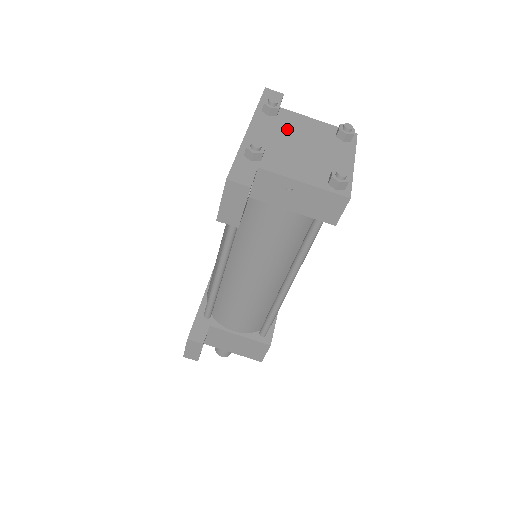
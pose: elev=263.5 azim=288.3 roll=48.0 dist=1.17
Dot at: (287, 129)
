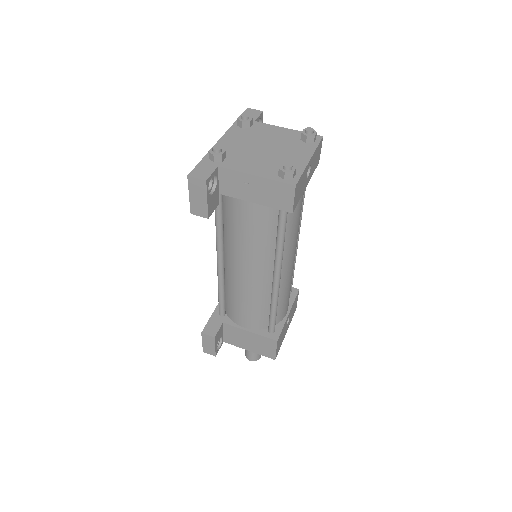
Dot at: (255, 137)
